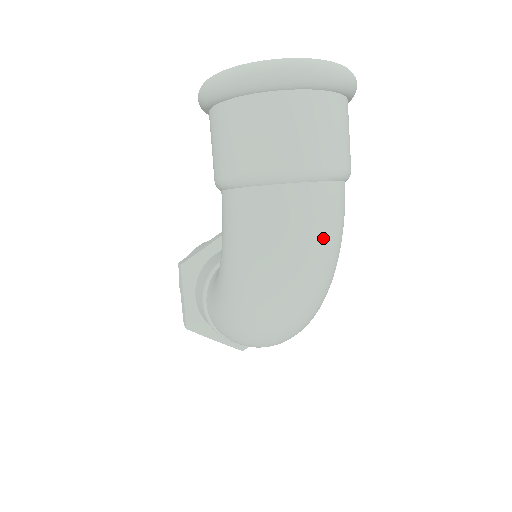
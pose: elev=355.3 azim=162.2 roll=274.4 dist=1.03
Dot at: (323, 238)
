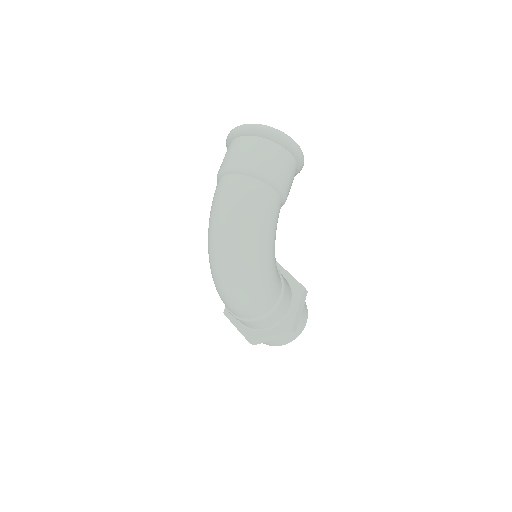
Dot at: (239, 204)
